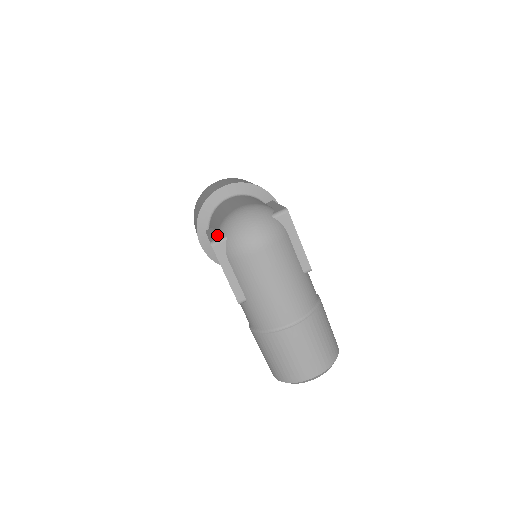
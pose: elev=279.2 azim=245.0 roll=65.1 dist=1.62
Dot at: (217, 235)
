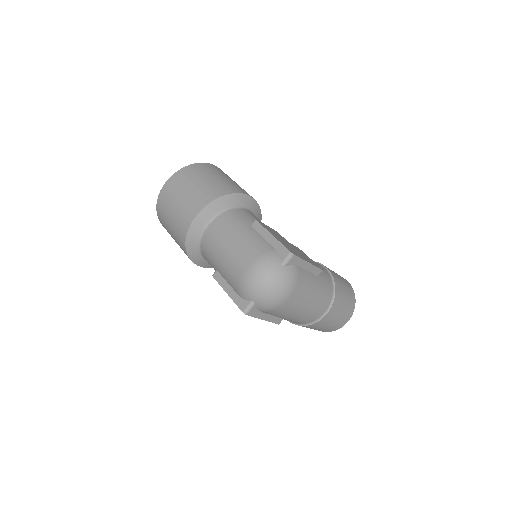
Dot at: (240, 297)
